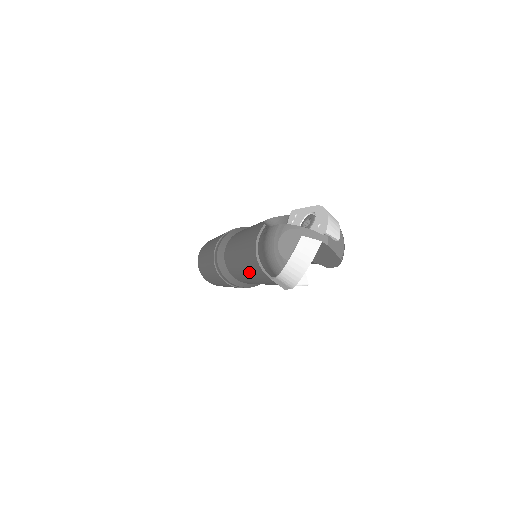
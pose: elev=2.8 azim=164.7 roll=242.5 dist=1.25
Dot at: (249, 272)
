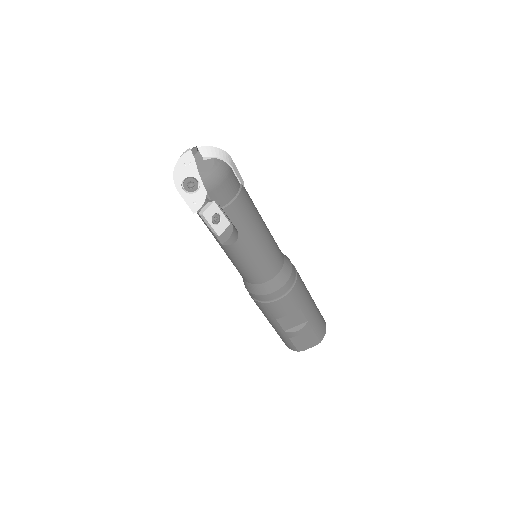
Dot at: occluded
